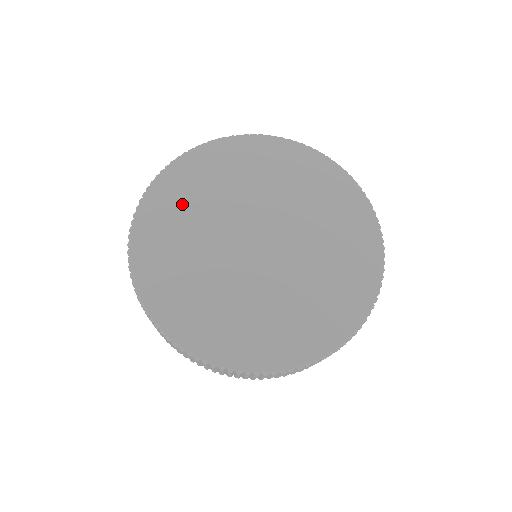
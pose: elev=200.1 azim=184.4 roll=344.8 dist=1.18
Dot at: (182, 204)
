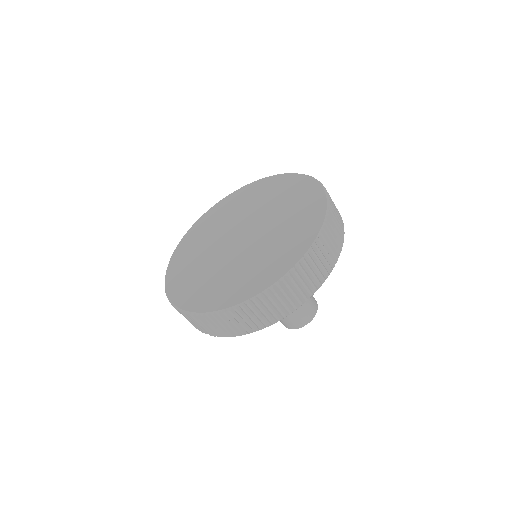
Dot at: (188, 264)
